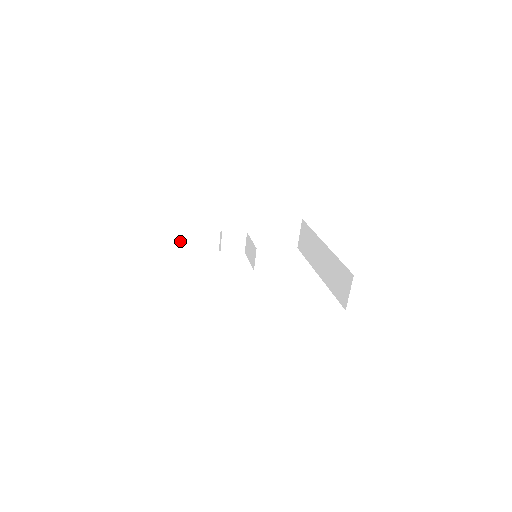
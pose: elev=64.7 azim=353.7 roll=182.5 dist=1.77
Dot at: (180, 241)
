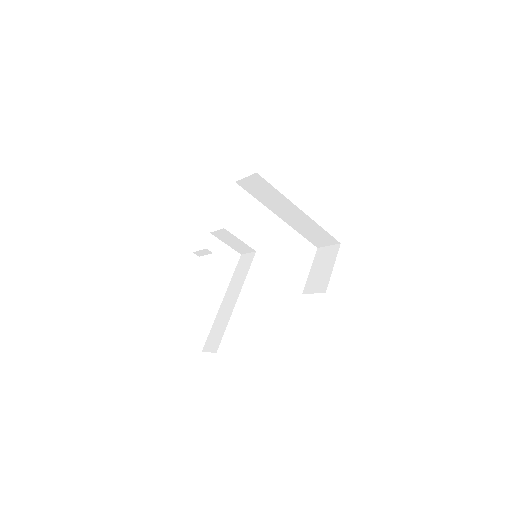
Dot at: occluded
